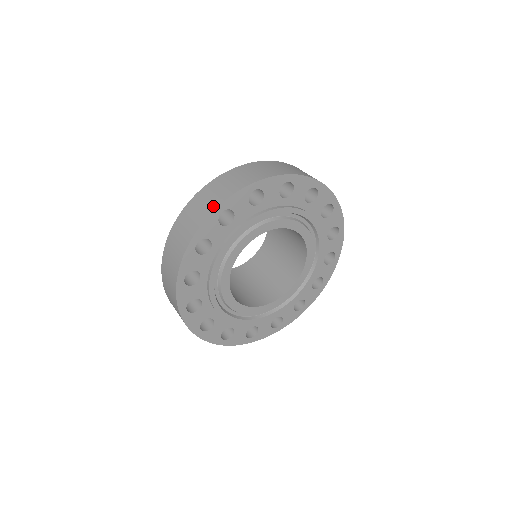
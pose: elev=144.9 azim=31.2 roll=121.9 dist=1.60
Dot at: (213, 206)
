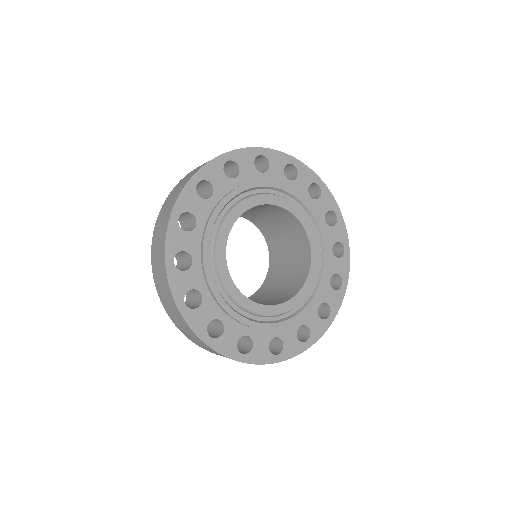
Dot at: (290, 157)
